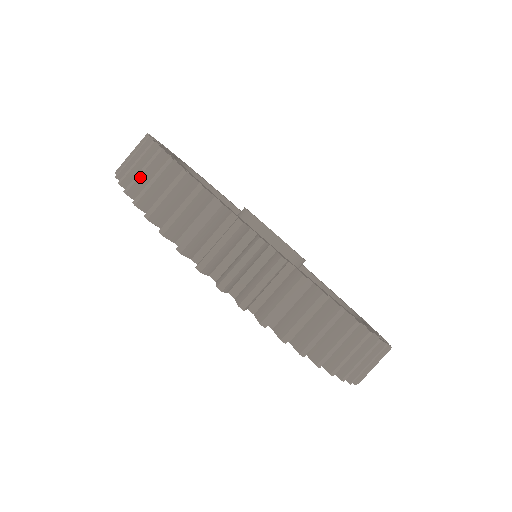
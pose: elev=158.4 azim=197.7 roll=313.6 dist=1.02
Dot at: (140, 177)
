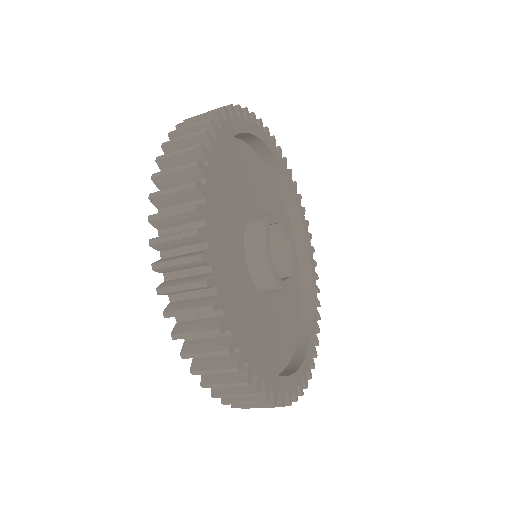
Dot at: (168, 242)
